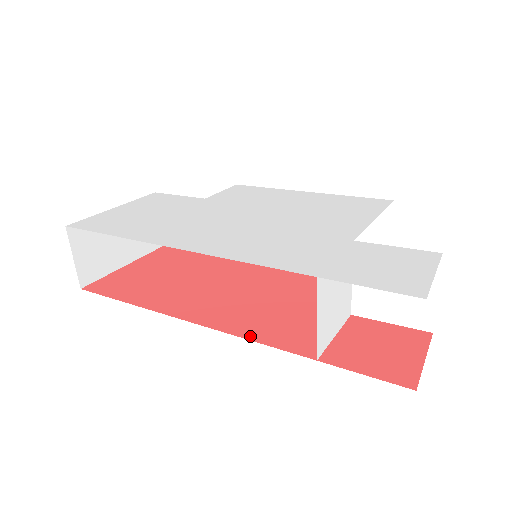
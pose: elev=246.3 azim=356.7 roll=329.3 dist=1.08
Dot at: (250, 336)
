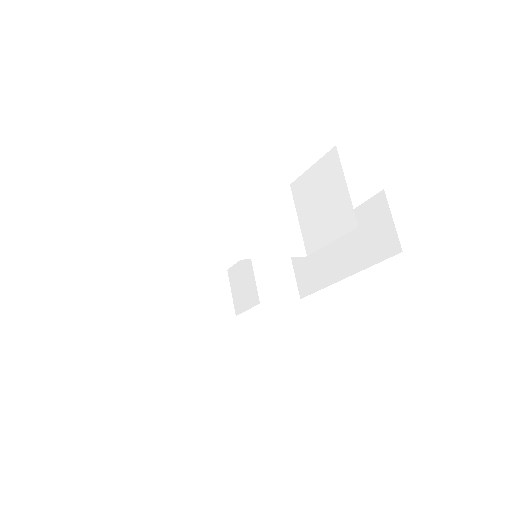
Dot at: occluded
